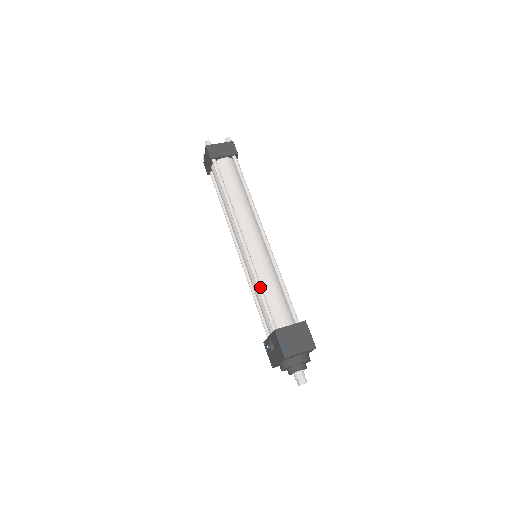
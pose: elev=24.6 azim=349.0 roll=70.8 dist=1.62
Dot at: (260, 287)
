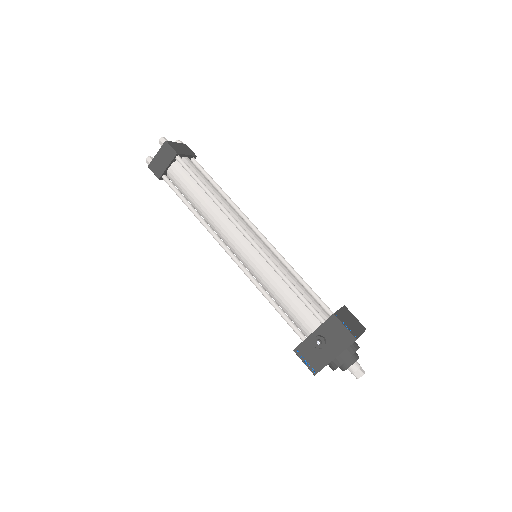
Dot at: occluded
